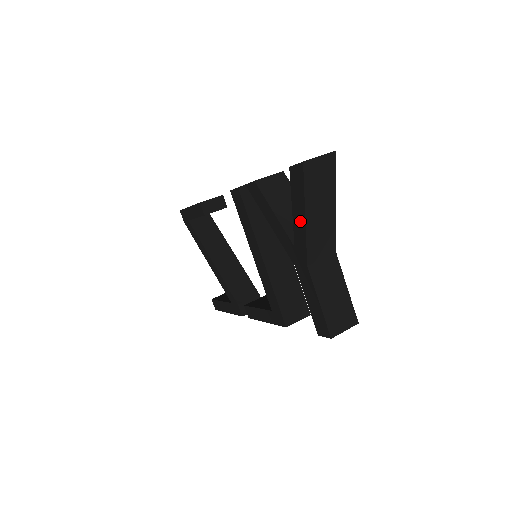
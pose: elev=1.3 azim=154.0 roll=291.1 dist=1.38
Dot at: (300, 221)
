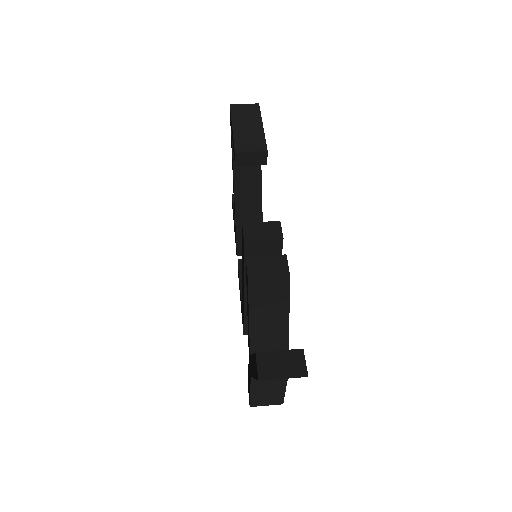
Dot at: occluded
